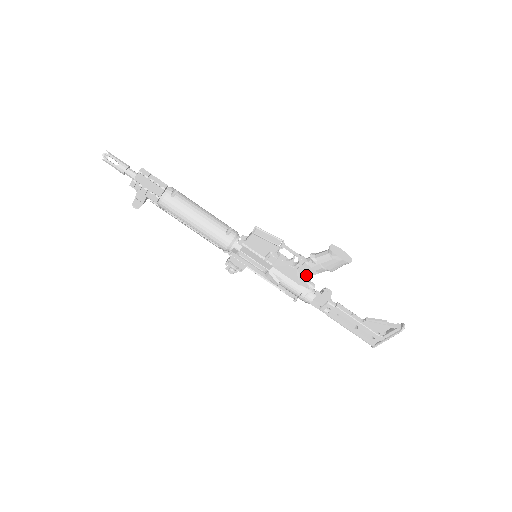
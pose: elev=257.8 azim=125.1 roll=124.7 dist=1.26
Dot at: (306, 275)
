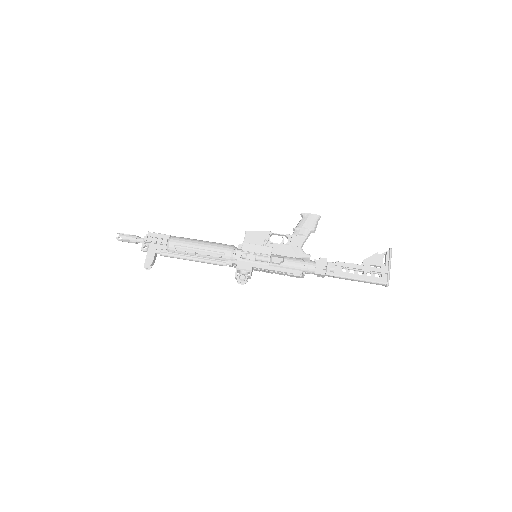
Dot at: (299, 245)
